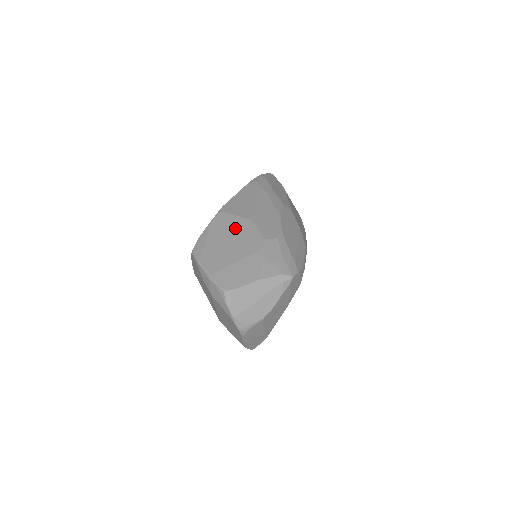
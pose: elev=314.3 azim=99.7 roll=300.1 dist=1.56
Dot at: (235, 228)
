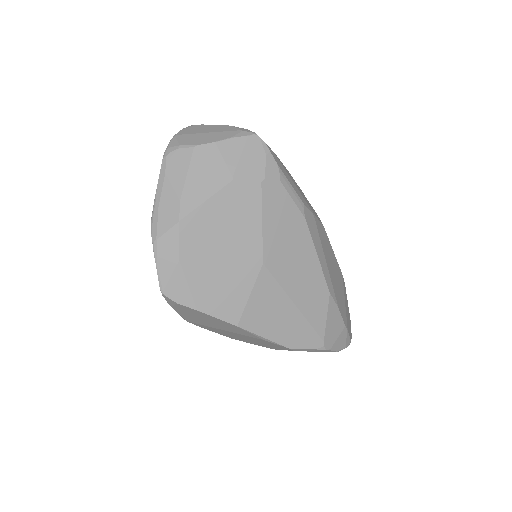
Dot at: occluded
